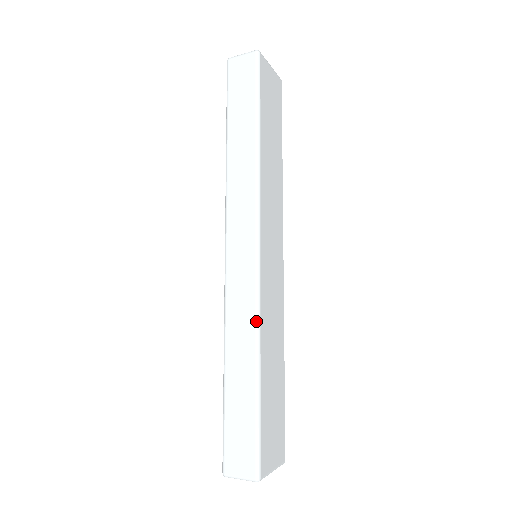
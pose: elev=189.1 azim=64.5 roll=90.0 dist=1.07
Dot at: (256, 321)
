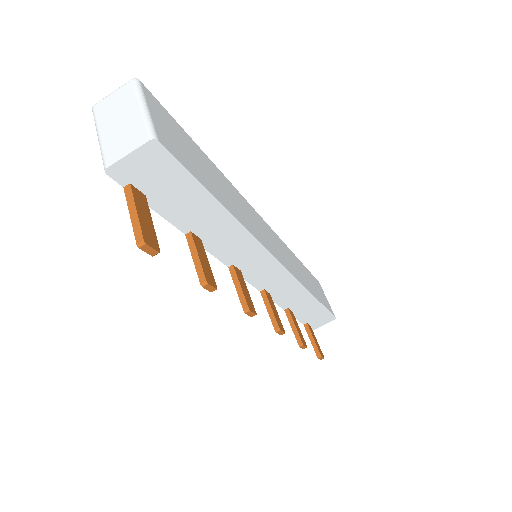
Dot at: occluded
